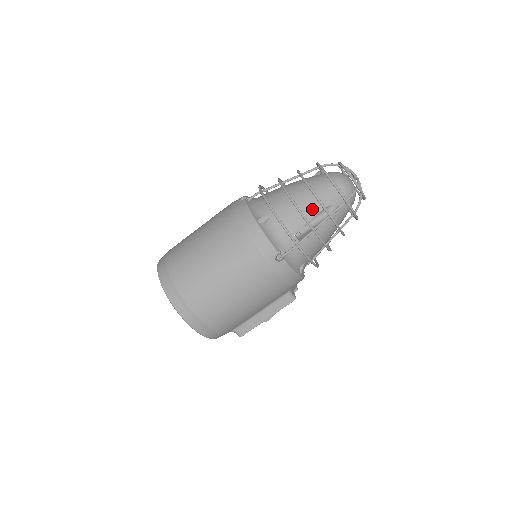
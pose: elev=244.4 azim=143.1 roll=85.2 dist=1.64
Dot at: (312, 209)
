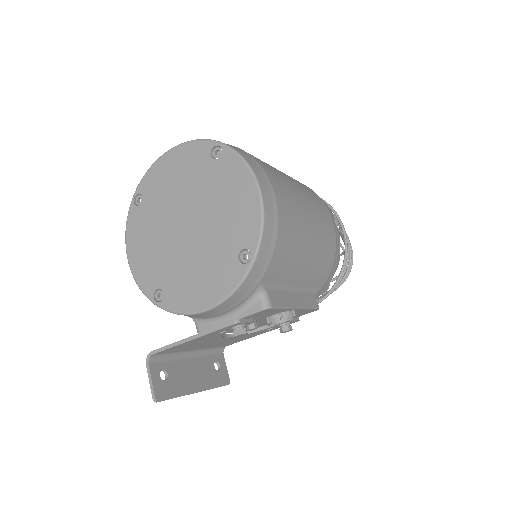
Dot at: occluded
